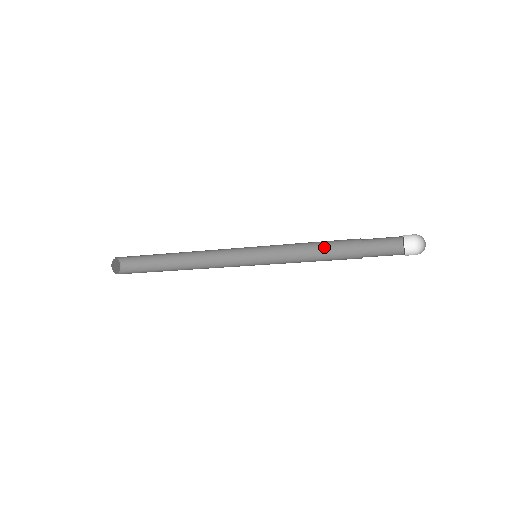
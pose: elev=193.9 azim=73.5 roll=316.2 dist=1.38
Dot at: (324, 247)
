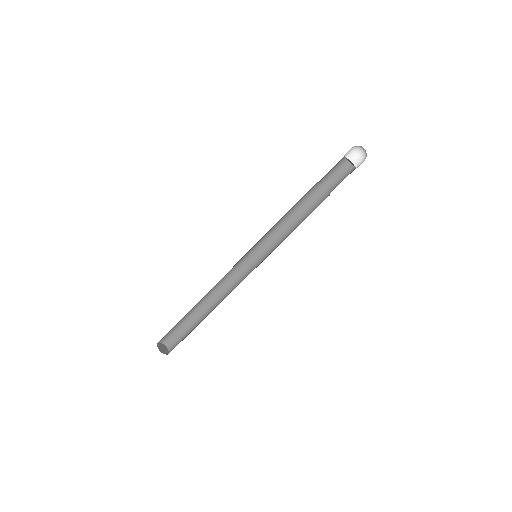
Dot at: occluded
